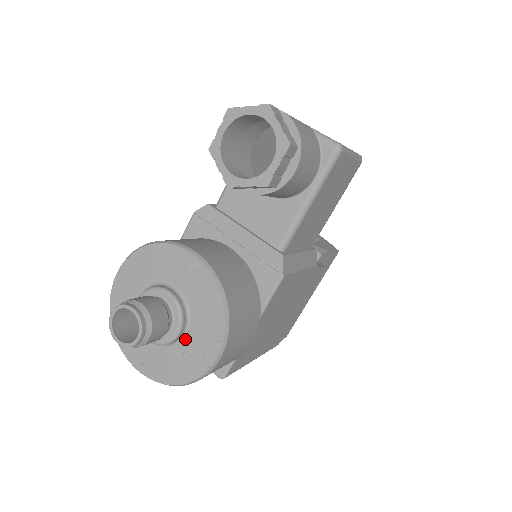
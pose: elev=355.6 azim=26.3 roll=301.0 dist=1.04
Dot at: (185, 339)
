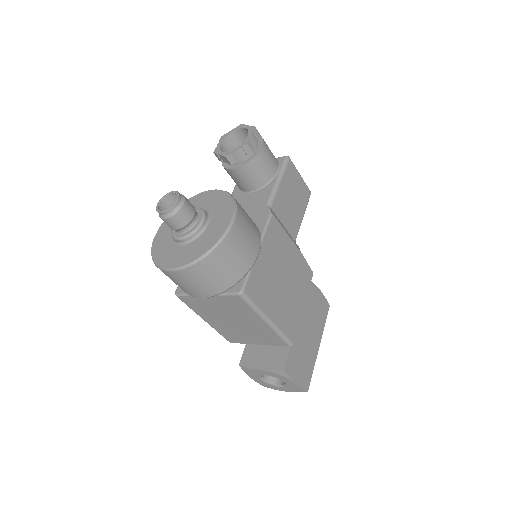
Dot at: (208, 227)
